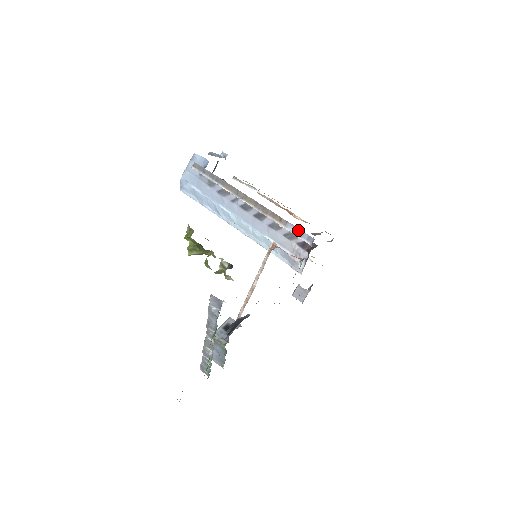
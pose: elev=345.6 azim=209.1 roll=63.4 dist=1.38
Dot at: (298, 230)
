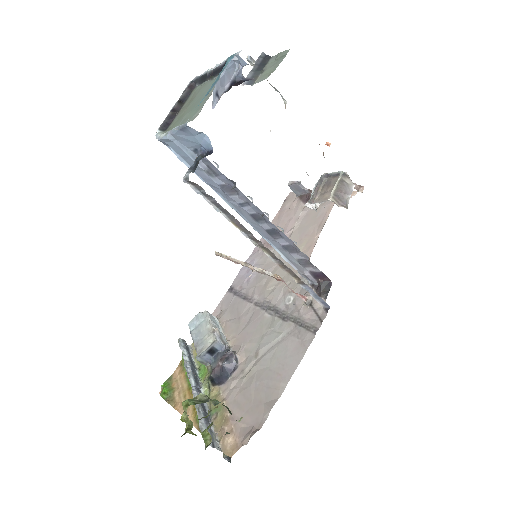
Dot at: (315, 294)
